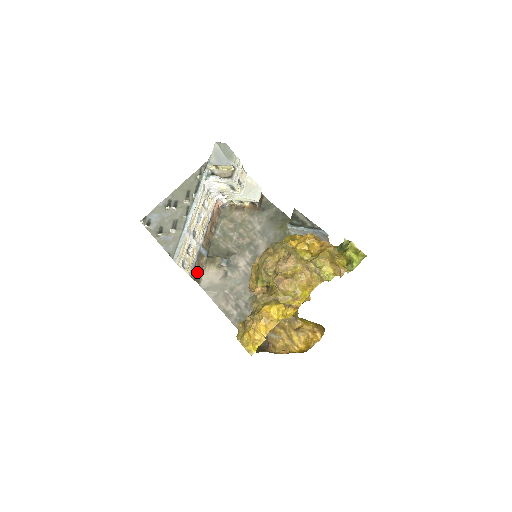
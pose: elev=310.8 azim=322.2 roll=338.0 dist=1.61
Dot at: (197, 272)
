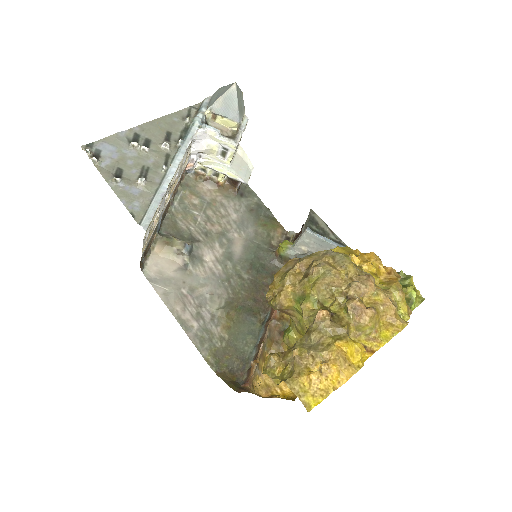
Dot at: (145, 252)
